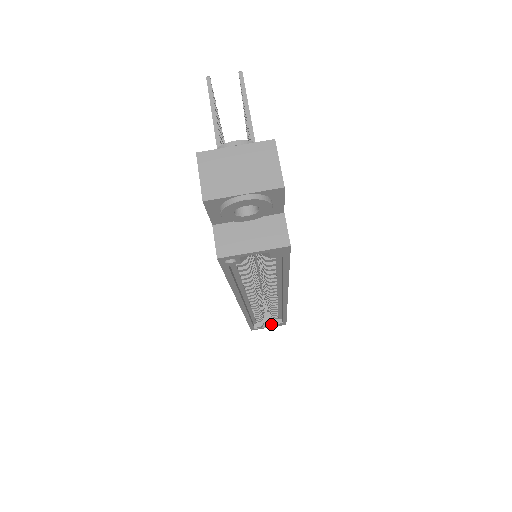
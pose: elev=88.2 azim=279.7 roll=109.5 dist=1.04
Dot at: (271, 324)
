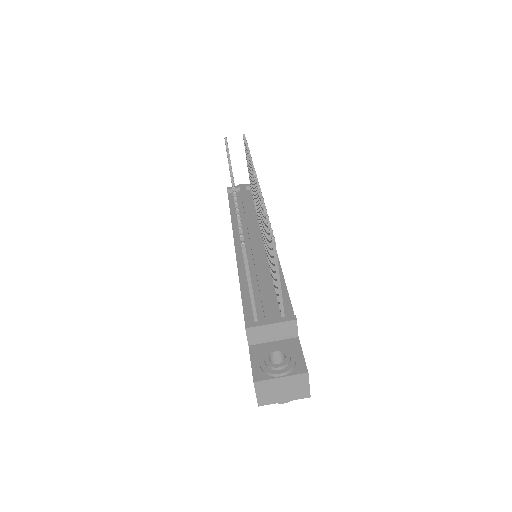
Dot at: occluded
